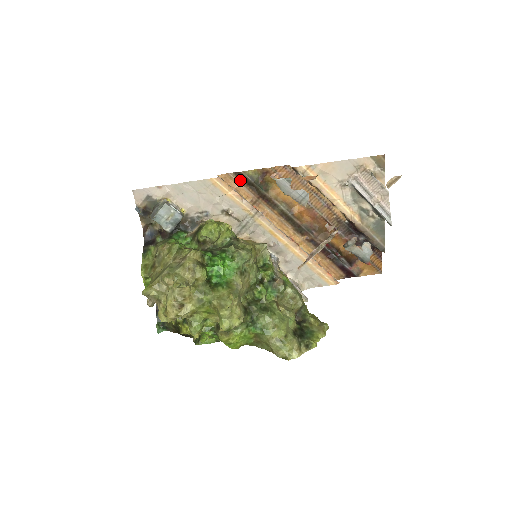
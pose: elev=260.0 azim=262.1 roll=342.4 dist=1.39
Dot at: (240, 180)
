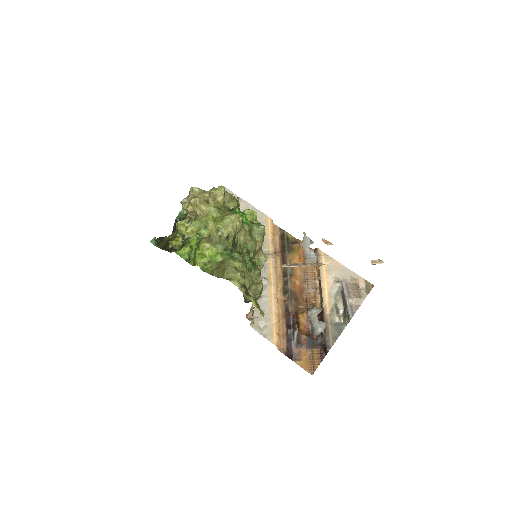
Dot at: (280, 235)
